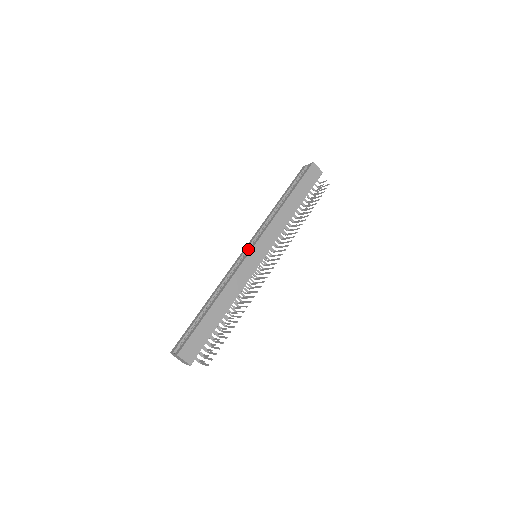
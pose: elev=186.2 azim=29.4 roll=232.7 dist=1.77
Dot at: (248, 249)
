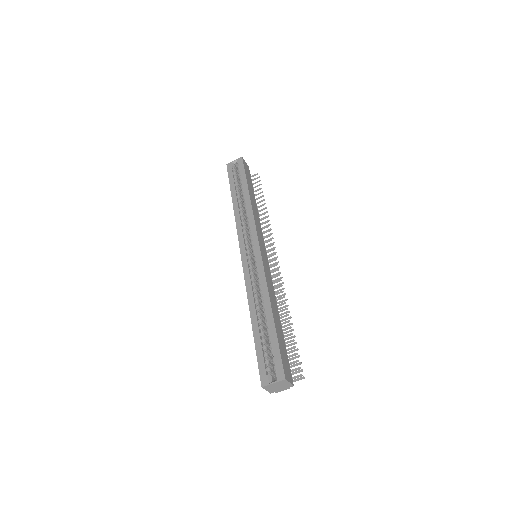
Dot at: (248, 250)
